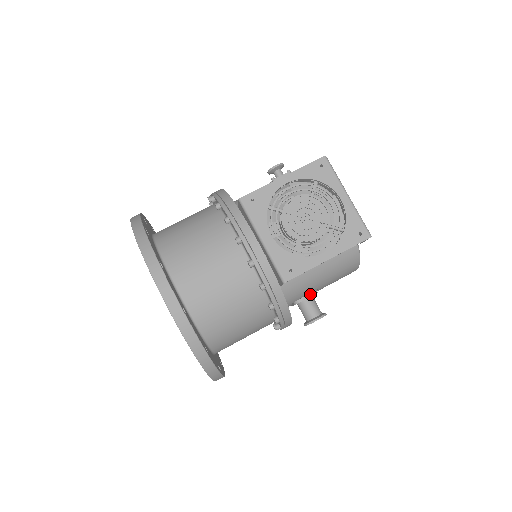
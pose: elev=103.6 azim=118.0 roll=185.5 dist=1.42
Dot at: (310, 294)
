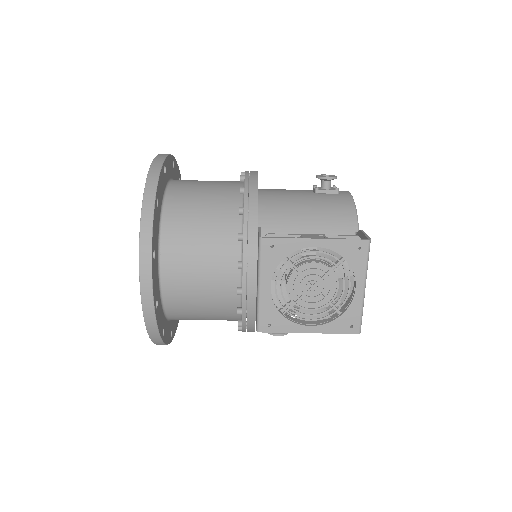
Dot at: occluded
